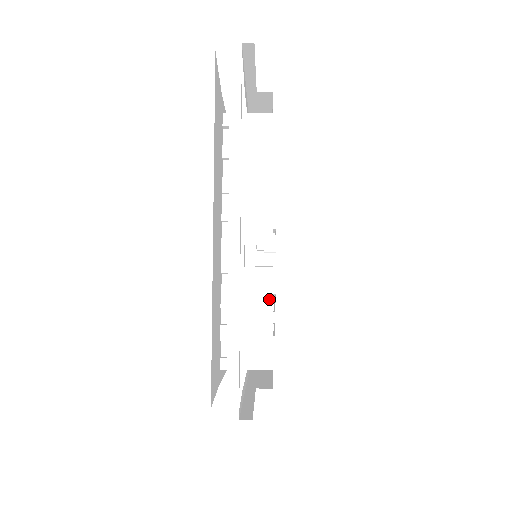
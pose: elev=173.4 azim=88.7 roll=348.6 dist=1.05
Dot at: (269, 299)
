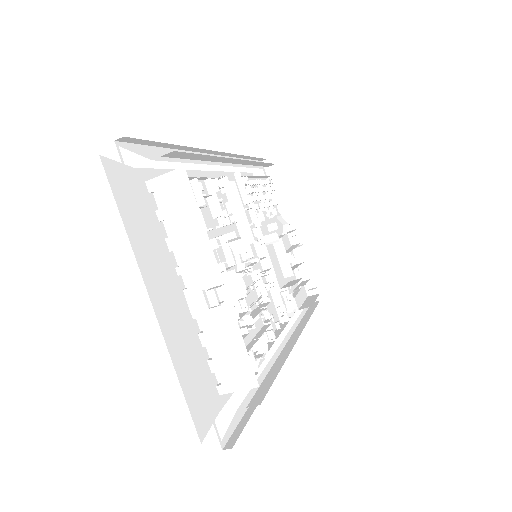
Dot at: (237, 331)
